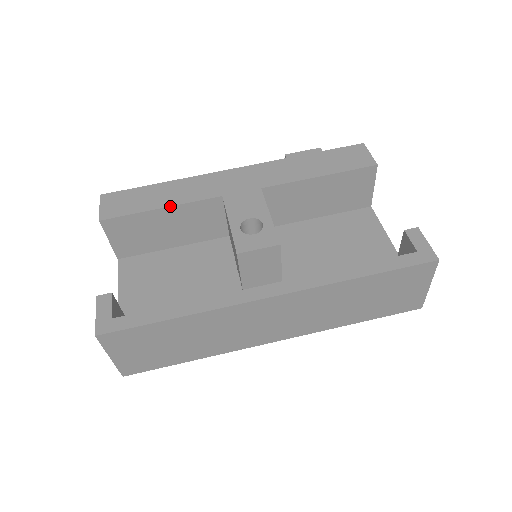
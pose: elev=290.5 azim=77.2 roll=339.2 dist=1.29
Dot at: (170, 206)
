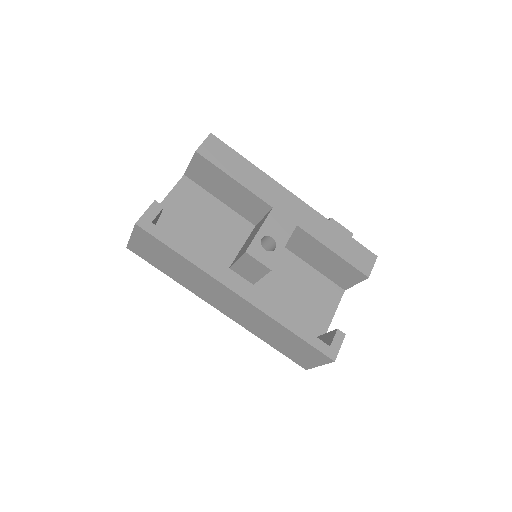
Dot at: (240, 183)
